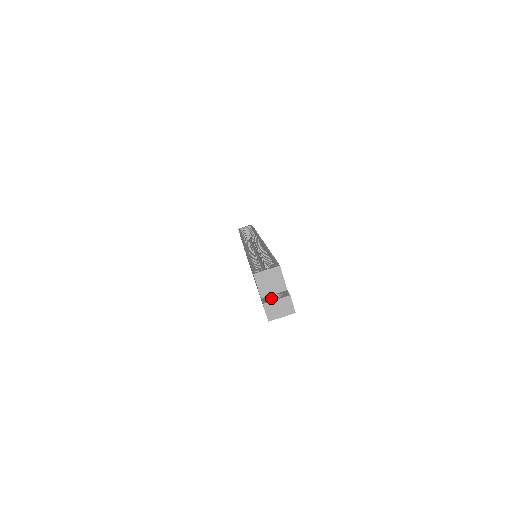
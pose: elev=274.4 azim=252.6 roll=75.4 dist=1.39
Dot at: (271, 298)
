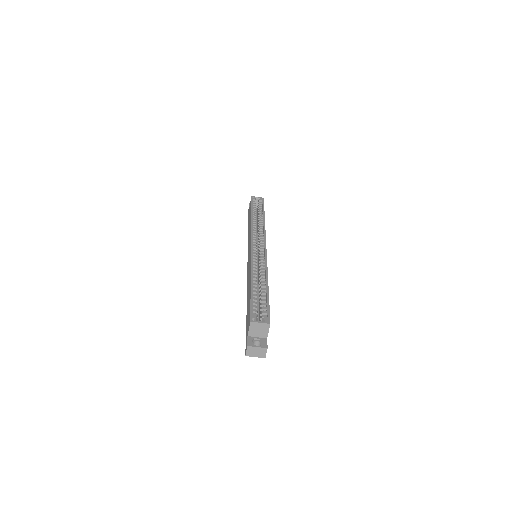
Dot at: (254, 339)
